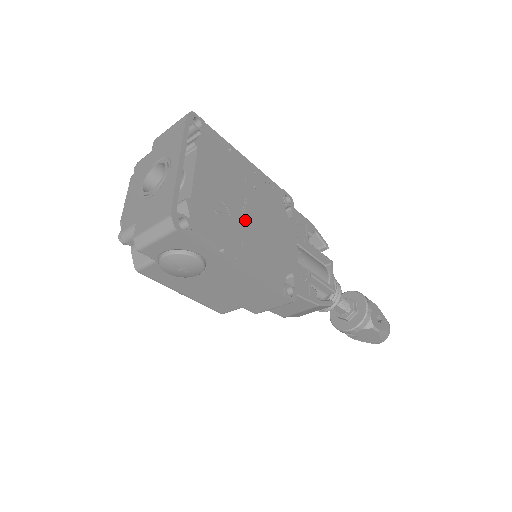
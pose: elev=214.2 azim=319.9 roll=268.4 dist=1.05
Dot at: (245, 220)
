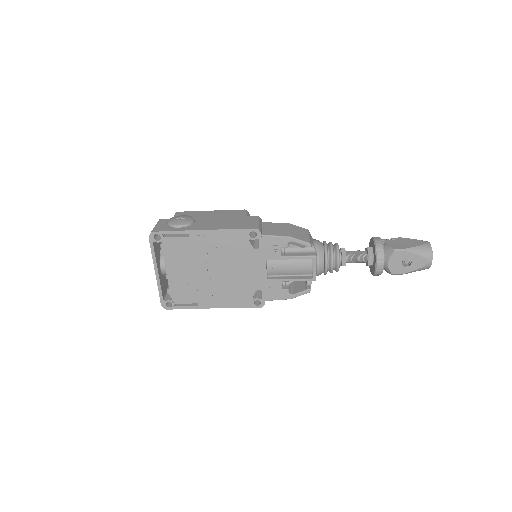
Dot at: (211, 277)
